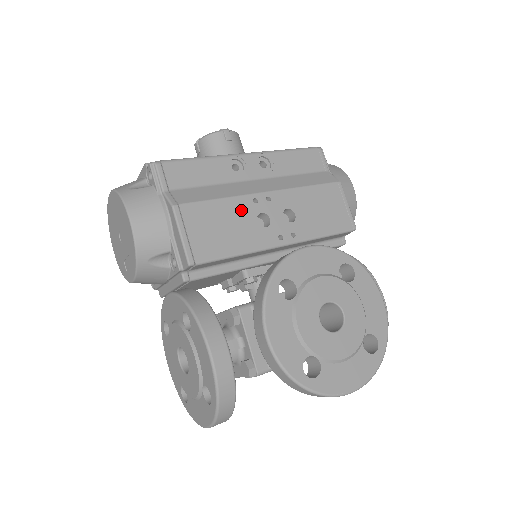
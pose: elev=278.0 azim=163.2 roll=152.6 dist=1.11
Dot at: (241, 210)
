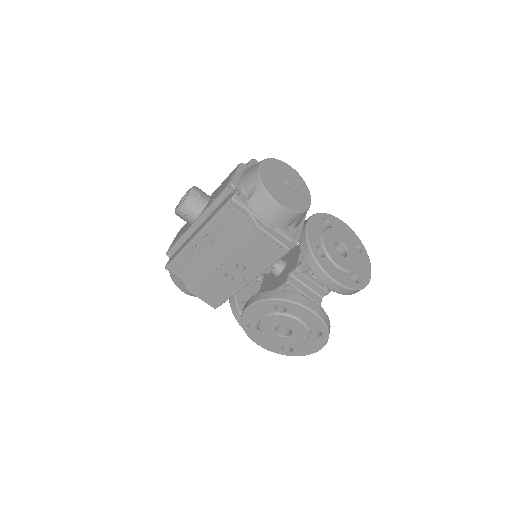
Dot at: (215, 278)
